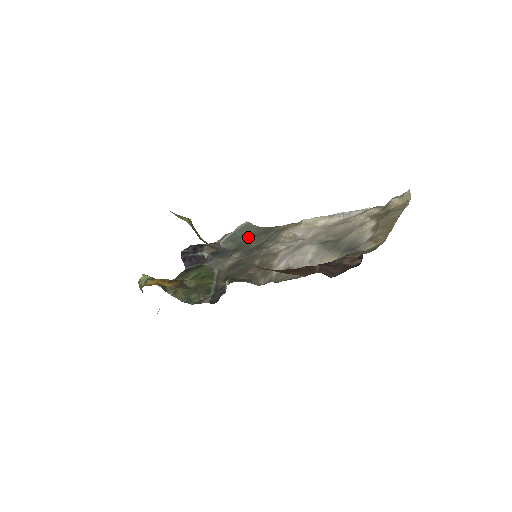
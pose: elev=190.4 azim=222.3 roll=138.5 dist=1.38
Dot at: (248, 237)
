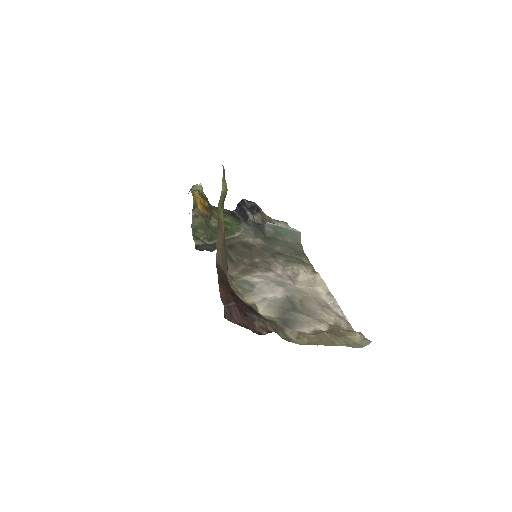
Dot at: (285, 241)
